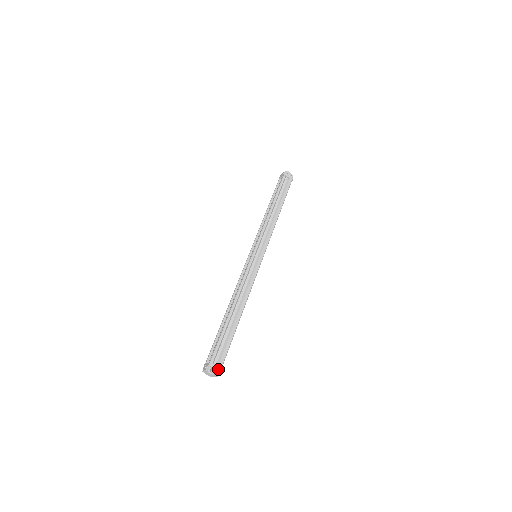
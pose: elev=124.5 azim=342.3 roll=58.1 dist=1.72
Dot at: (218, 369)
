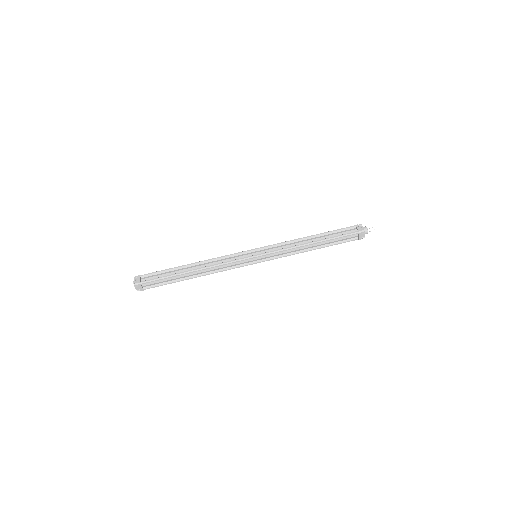
Dot at: (141, 289)
